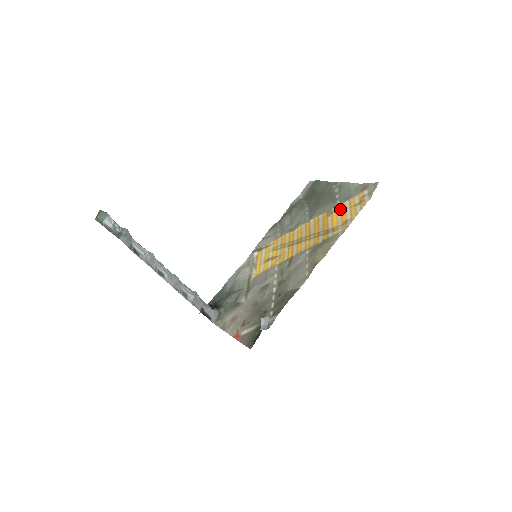
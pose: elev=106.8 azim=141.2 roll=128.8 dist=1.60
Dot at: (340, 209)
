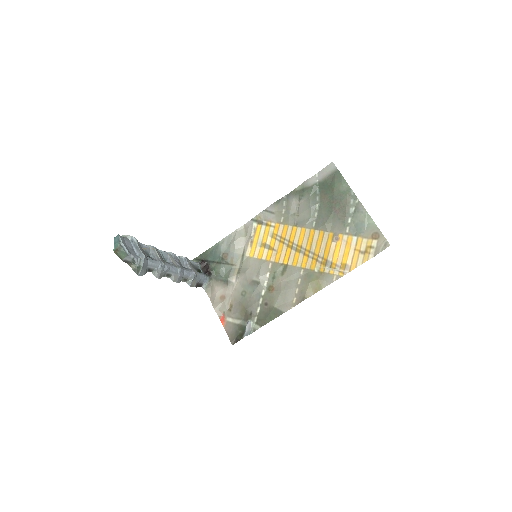
Dot at: (346, 243)
